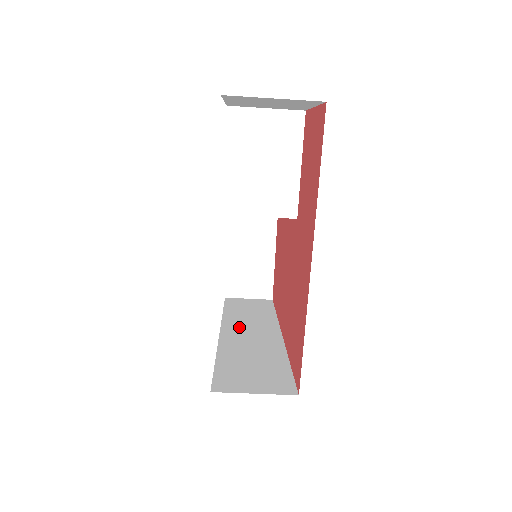
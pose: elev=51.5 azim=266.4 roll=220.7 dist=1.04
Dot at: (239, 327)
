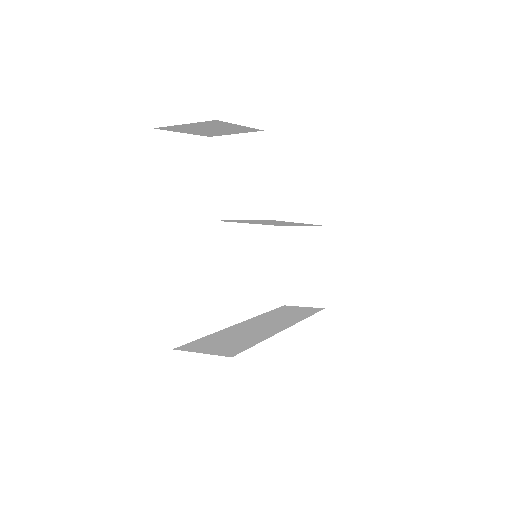
Dot at: (260, 321)
